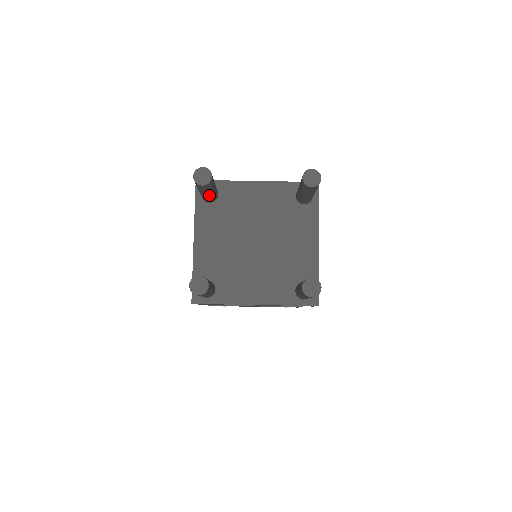
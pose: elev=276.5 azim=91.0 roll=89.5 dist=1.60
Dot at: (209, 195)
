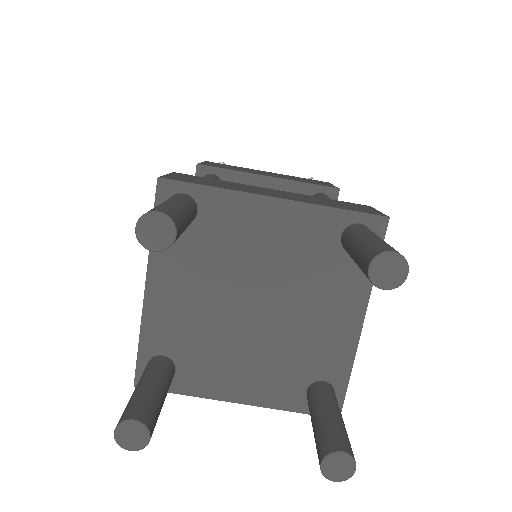
Dot at: occluded
